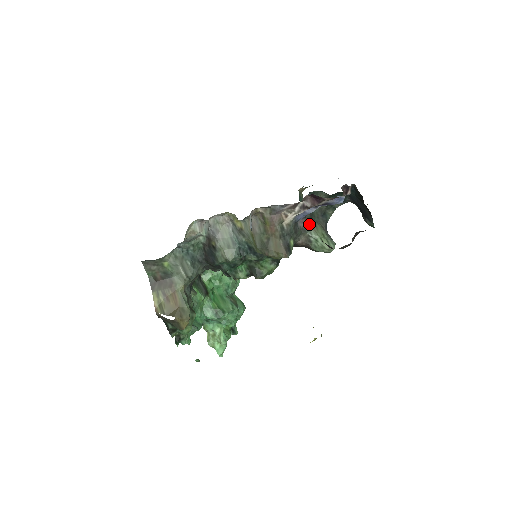
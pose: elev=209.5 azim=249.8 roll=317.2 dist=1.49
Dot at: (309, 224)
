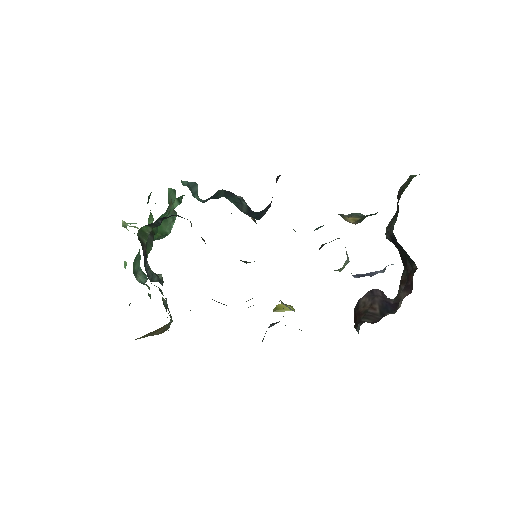
Dot at: occluded
